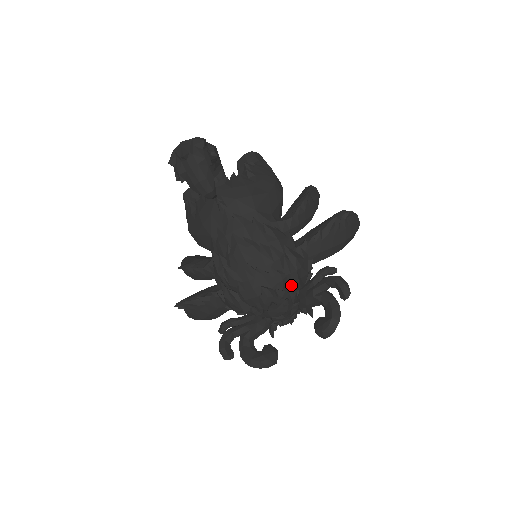
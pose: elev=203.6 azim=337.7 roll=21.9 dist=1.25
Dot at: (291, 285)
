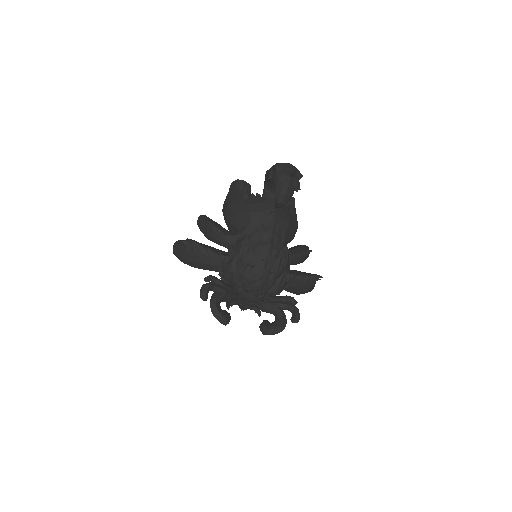
Dot at: (271, 290)
